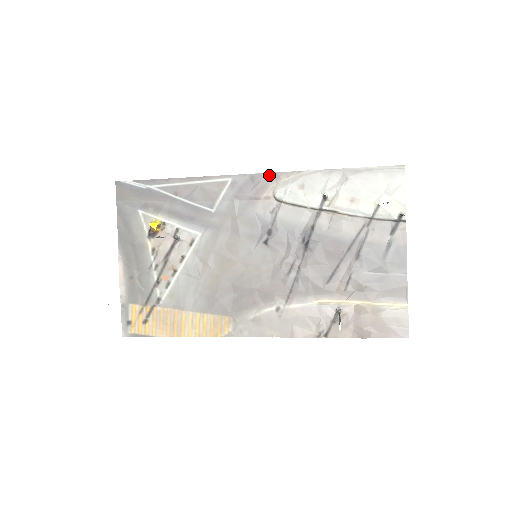
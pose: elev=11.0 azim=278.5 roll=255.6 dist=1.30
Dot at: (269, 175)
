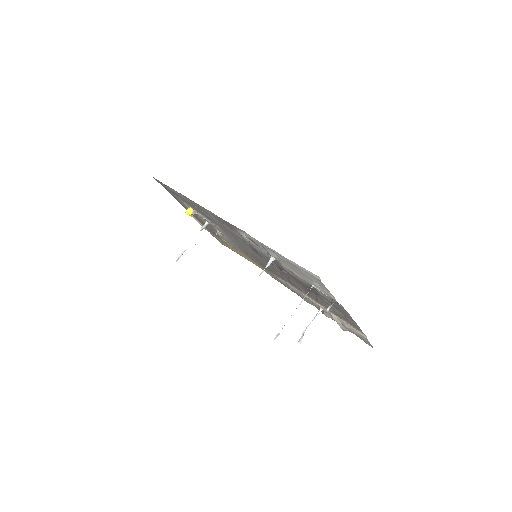
Dot at: (229, 223)
